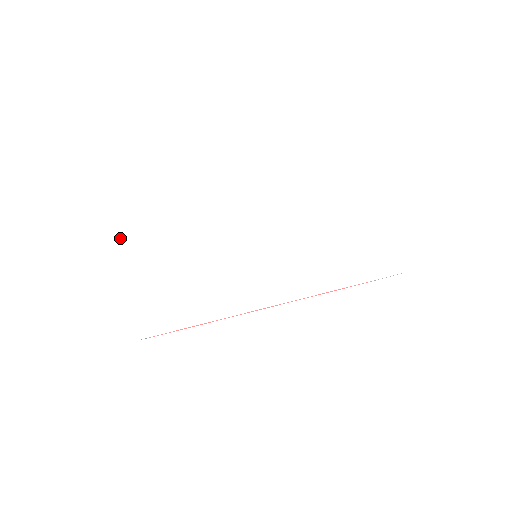
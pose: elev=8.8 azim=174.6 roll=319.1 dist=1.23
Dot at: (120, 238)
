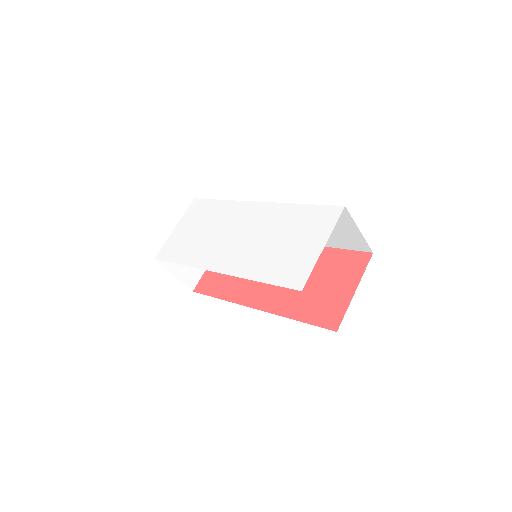
Dot at: (192, 206)
